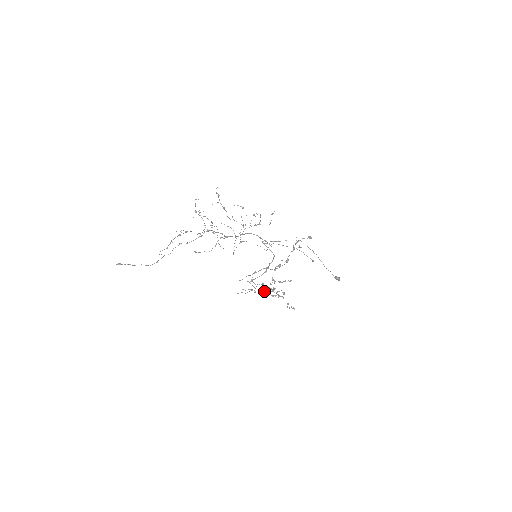
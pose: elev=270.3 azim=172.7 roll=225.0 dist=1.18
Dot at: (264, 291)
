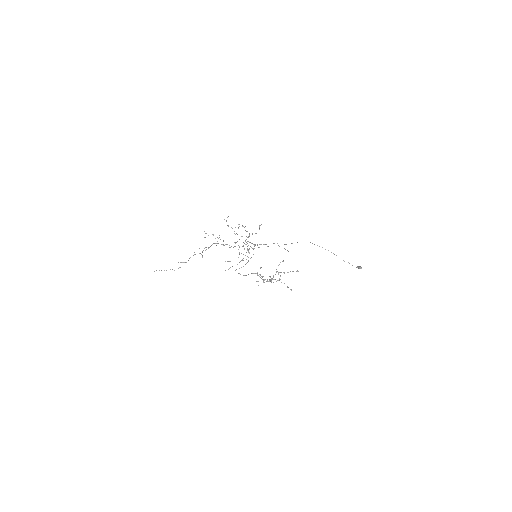
Dot at: occluded
